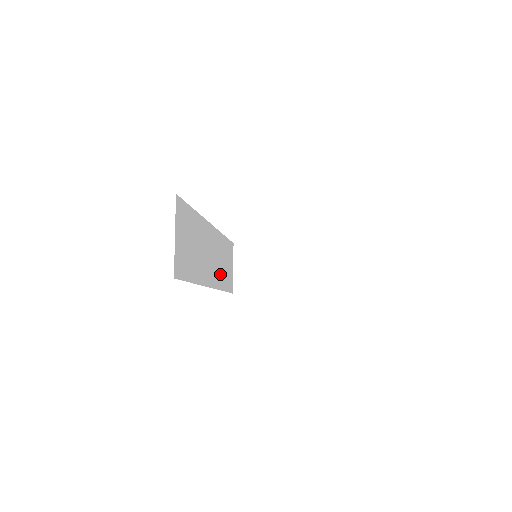
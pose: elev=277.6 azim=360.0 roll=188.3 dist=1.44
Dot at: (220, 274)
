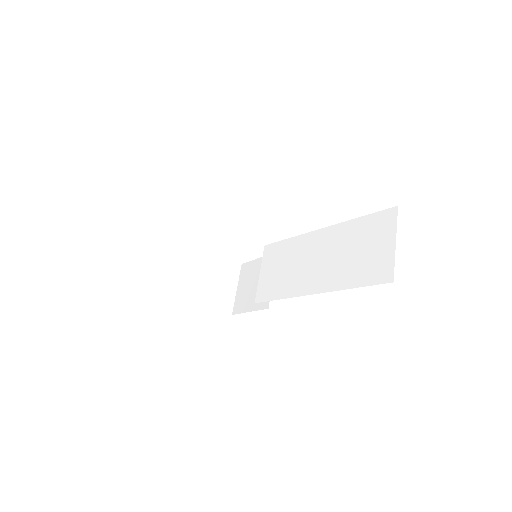
Dot at: occluded
